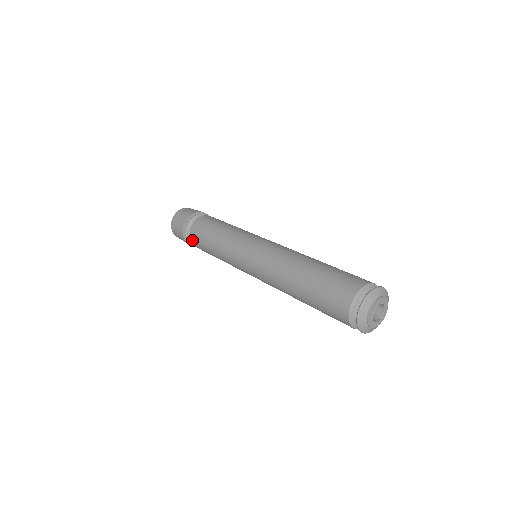
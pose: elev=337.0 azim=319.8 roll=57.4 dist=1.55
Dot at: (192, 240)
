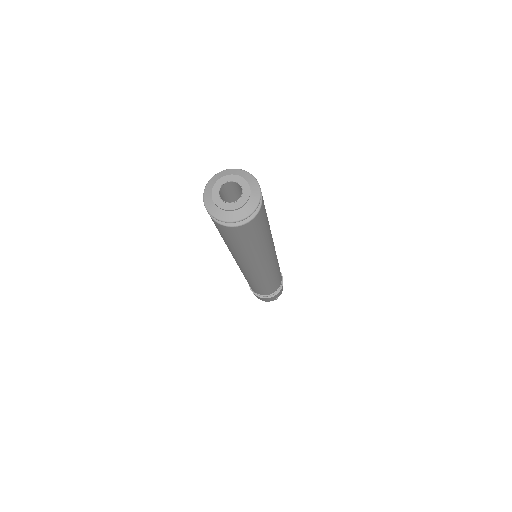
Dot at: occluded
